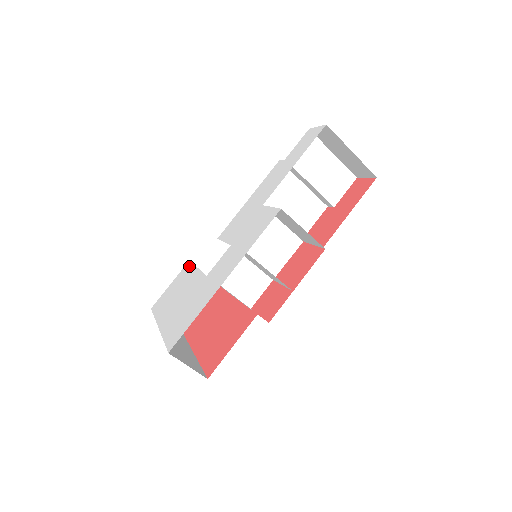
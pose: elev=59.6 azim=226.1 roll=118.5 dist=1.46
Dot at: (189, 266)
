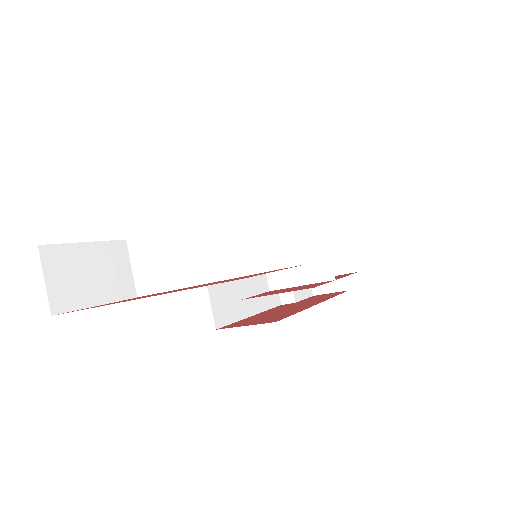
Dot at: occluded
